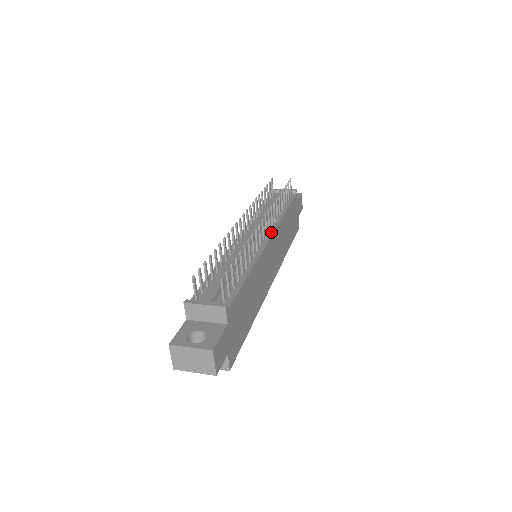
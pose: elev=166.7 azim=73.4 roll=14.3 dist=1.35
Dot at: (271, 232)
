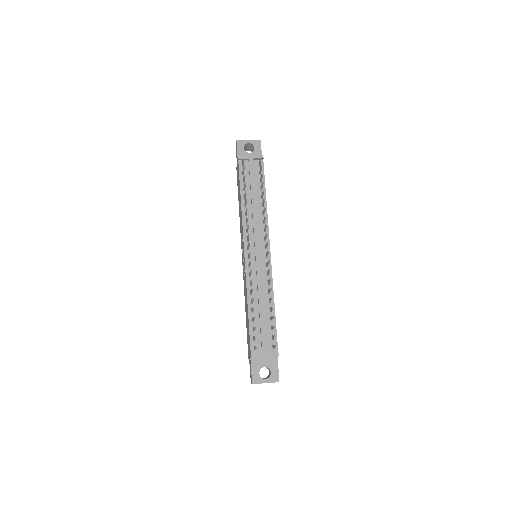
Dot at: (268, 243)
